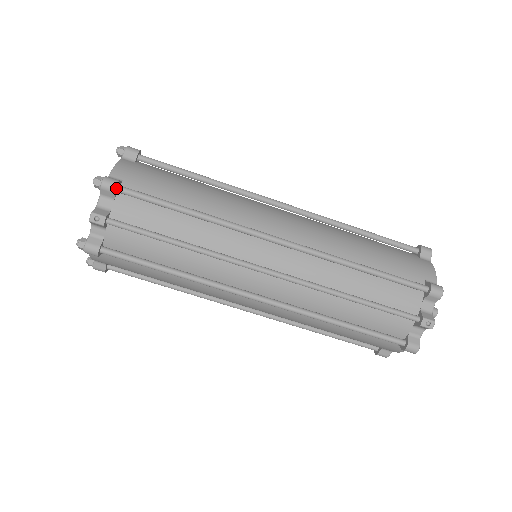
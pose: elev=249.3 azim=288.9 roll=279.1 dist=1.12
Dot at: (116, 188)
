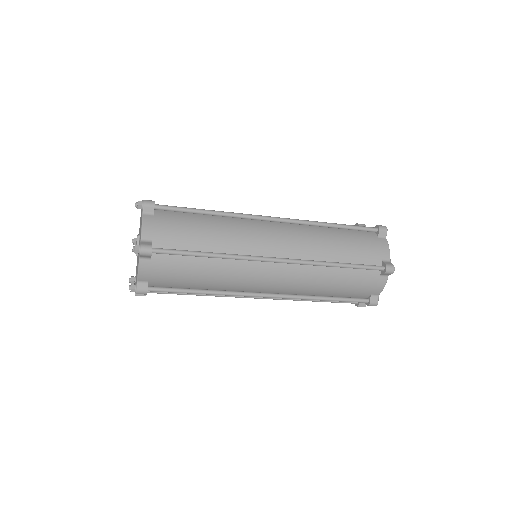
Dot at: occluded
